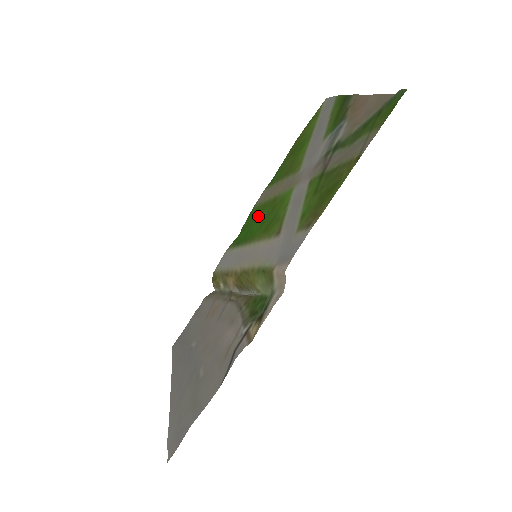
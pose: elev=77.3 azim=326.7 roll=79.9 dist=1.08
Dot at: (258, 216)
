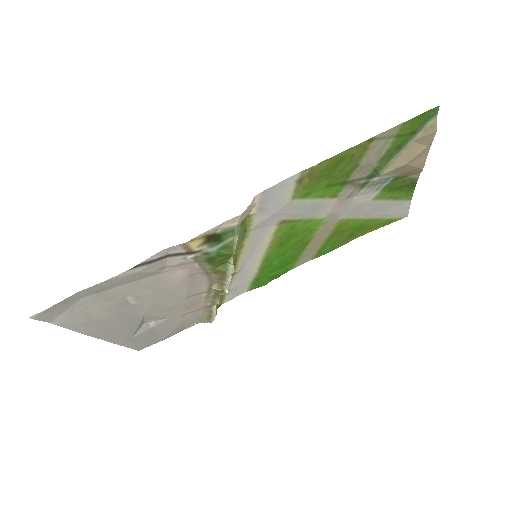
Dot at: (288, 260)
